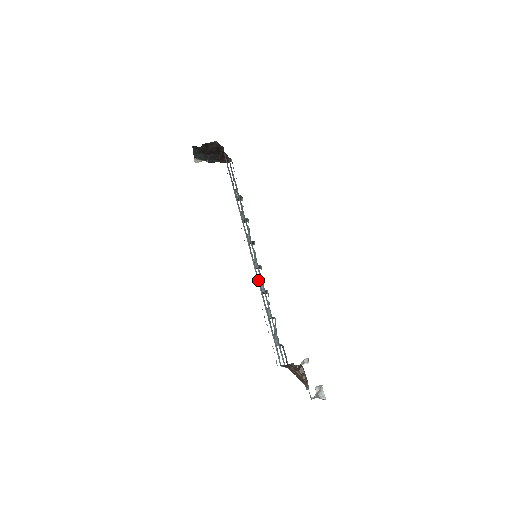
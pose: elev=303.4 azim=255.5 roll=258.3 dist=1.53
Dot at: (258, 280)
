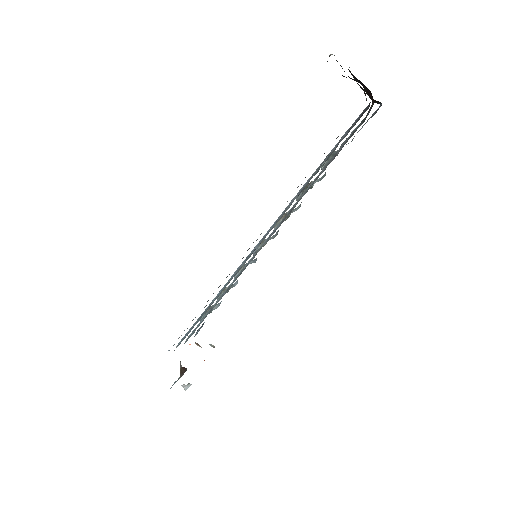
Dot at: (227, 283)
